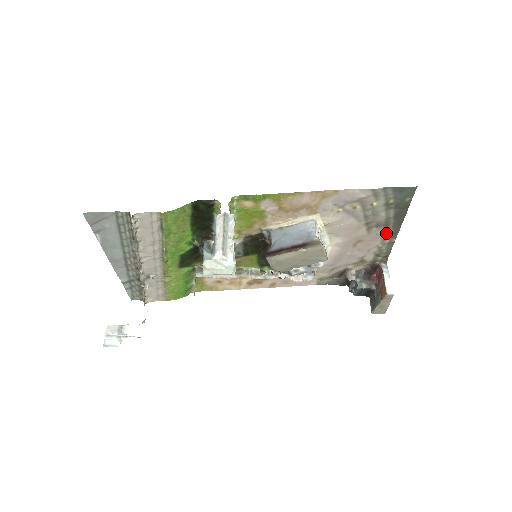
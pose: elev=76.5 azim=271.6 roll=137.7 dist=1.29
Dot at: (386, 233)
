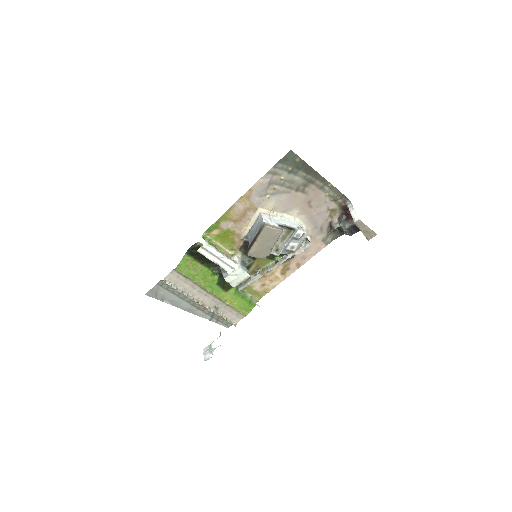
Dot at: (318, 185)
